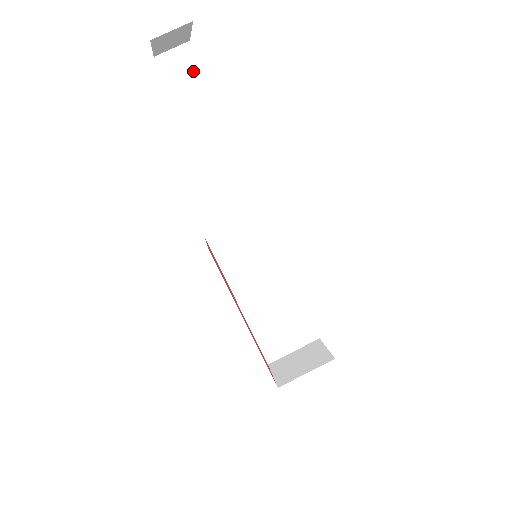
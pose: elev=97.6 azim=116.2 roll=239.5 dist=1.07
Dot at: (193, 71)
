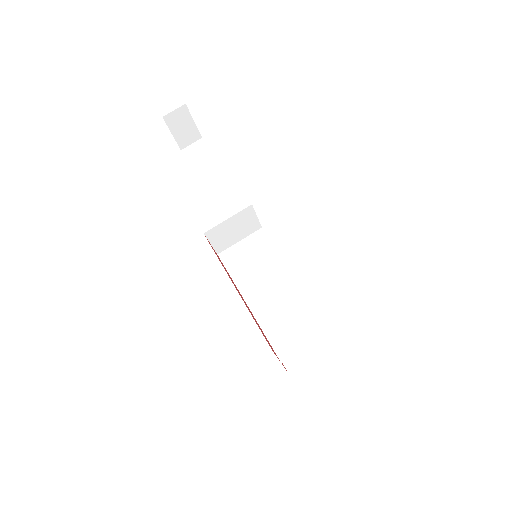
Dot at: (204, 151)
